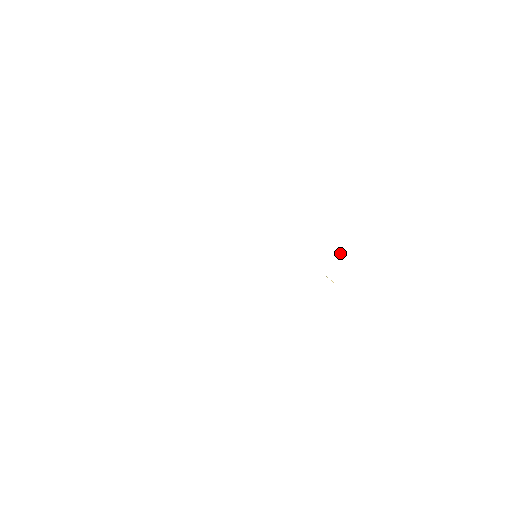
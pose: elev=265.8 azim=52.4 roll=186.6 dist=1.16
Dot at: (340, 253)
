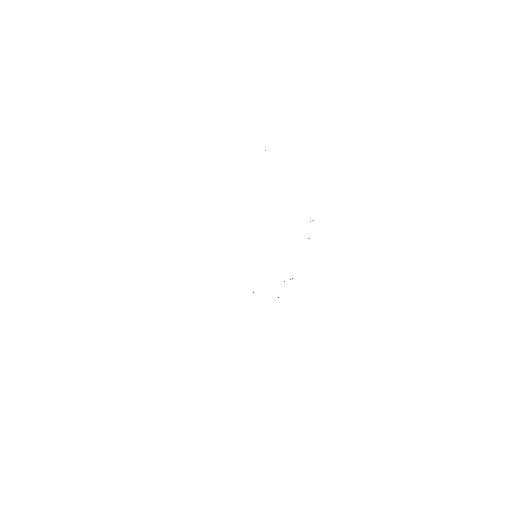
Dot at: occluded
